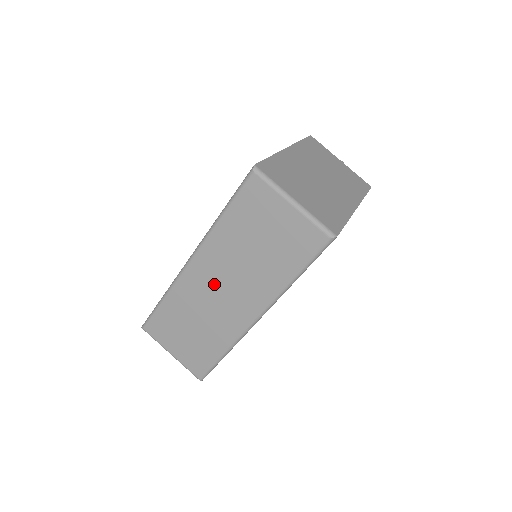
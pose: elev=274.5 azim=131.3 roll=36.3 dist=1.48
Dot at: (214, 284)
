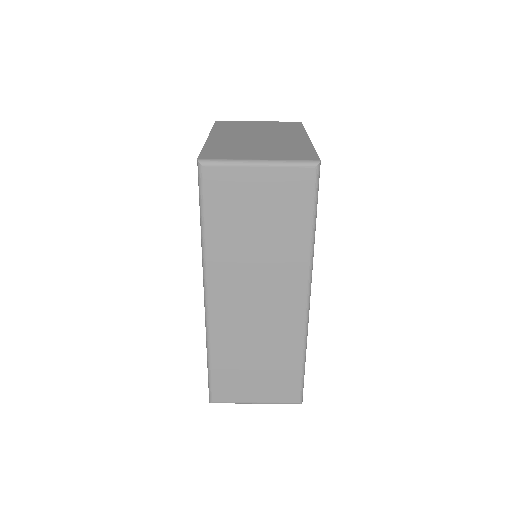
Dot at: (245, 302)
